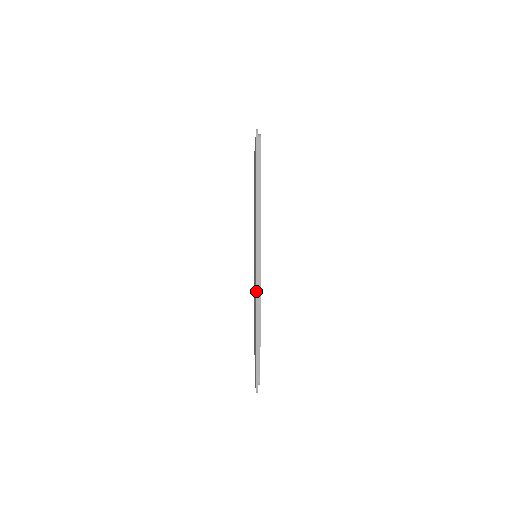
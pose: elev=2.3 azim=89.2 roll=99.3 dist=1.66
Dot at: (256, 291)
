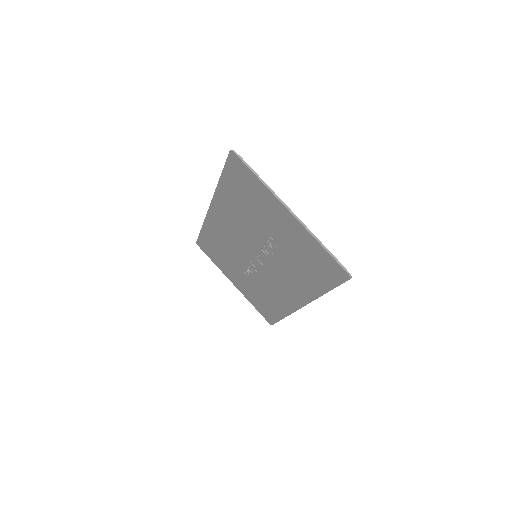
Dot at: occluded
